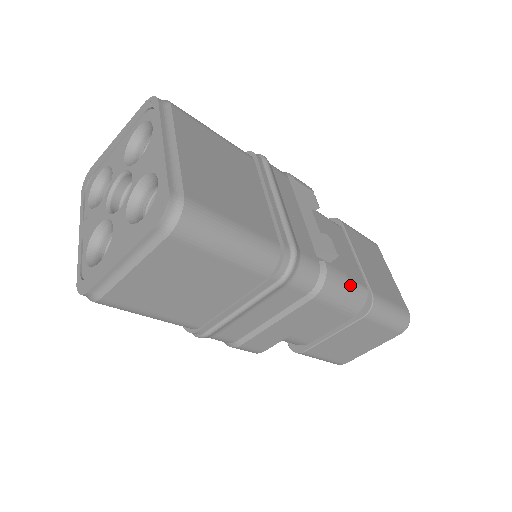
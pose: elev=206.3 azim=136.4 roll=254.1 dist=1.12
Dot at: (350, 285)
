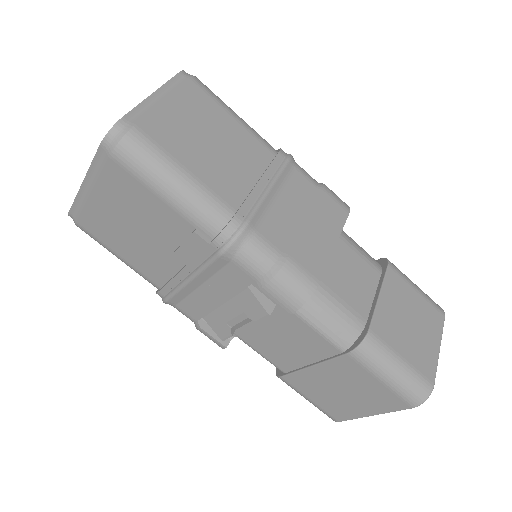
Dot at: occluded
